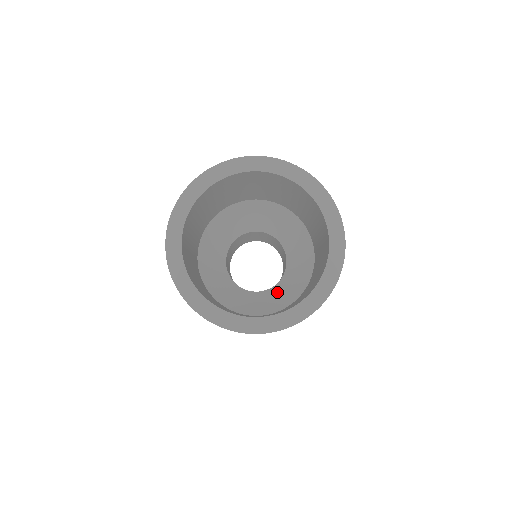
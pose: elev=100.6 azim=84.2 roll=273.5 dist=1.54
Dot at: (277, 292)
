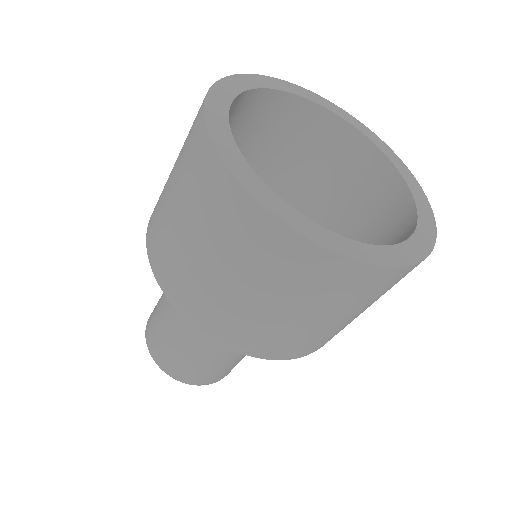
Dot at: occluded
